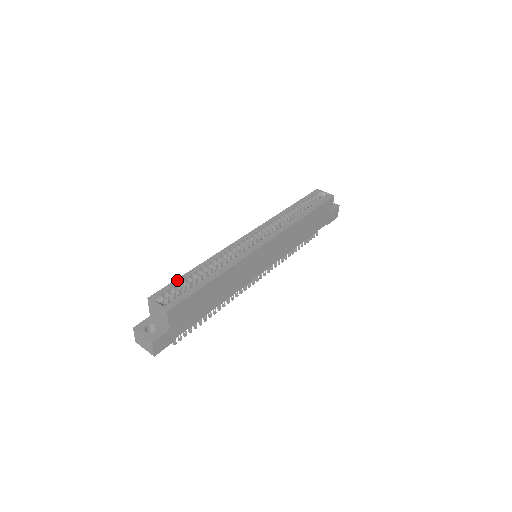
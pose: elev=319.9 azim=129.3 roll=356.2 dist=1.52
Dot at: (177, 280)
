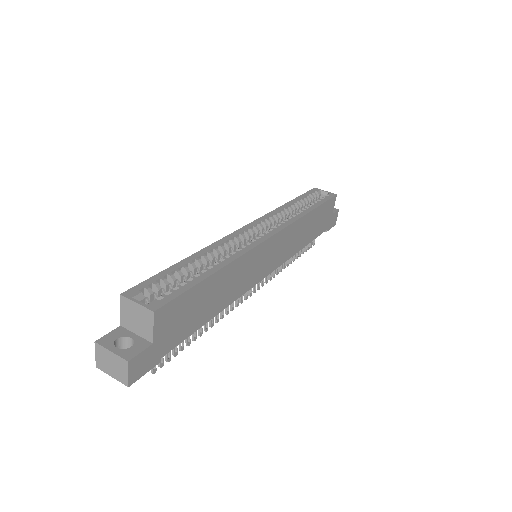
Dot at: (162, 273)
